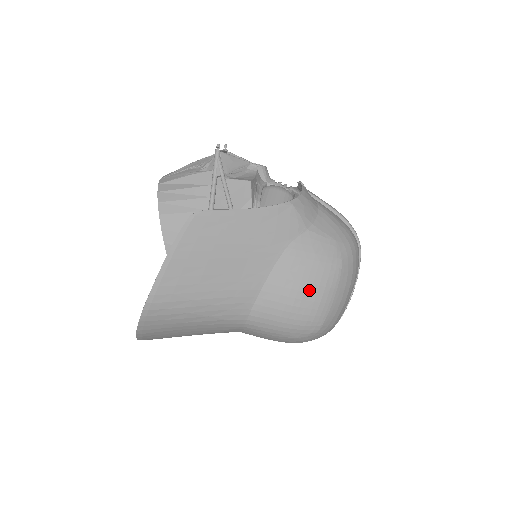
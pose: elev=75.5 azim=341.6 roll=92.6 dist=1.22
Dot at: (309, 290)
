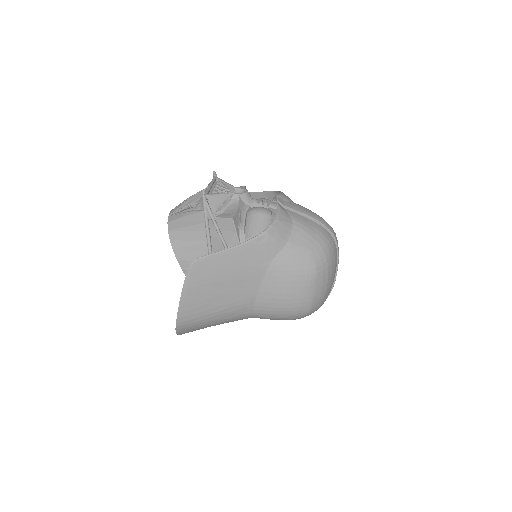
Dot at: (293, 291)
